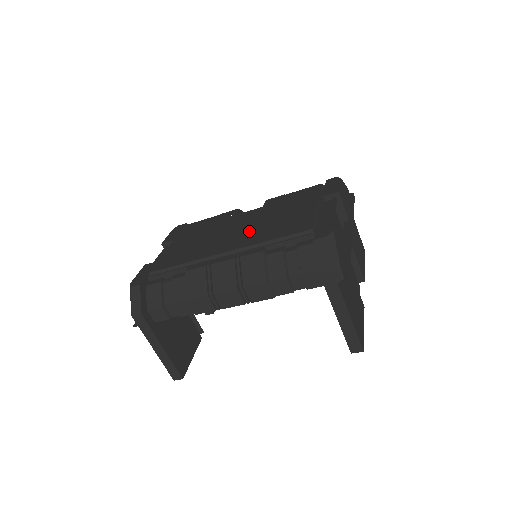
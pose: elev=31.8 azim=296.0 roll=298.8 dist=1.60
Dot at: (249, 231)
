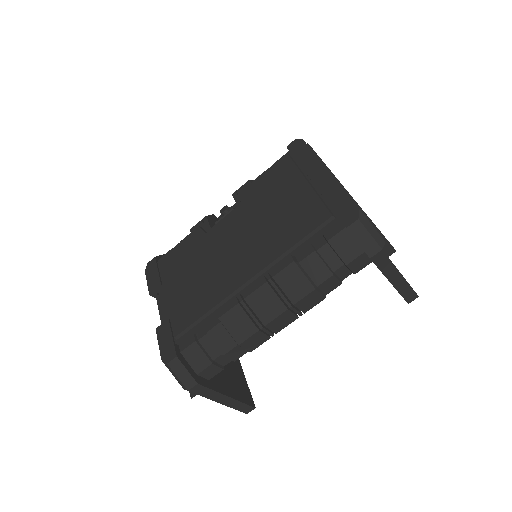
Dot at: (254, 243)
